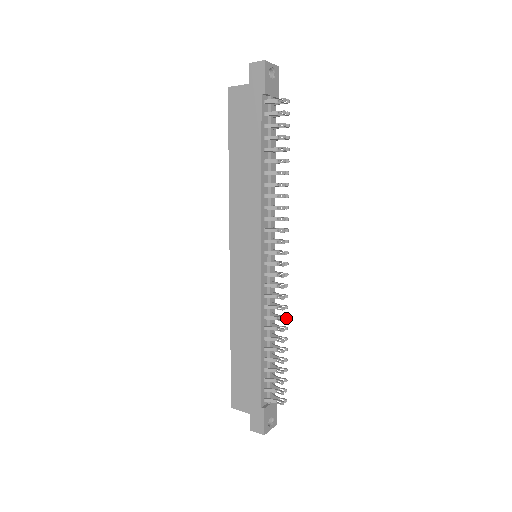
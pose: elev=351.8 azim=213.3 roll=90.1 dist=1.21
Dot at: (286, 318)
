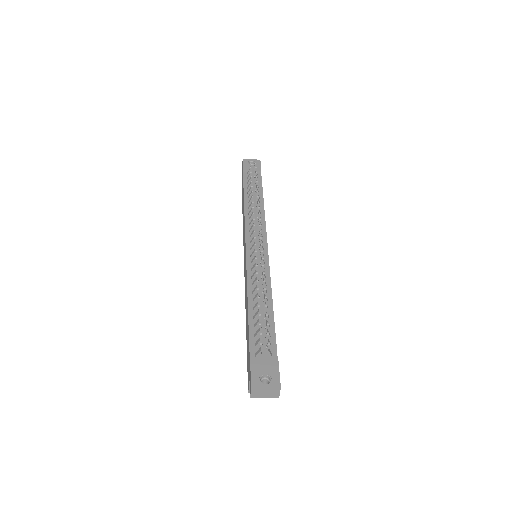
Dot at: (263, 273)
